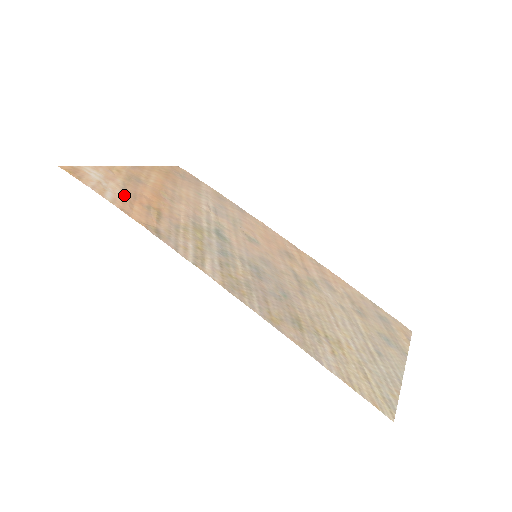
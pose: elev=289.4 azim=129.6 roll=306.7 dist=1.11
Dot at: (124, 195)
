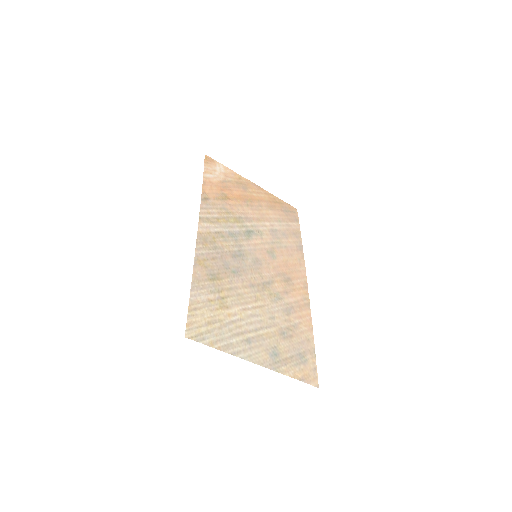
Dot at: (219, 182)
